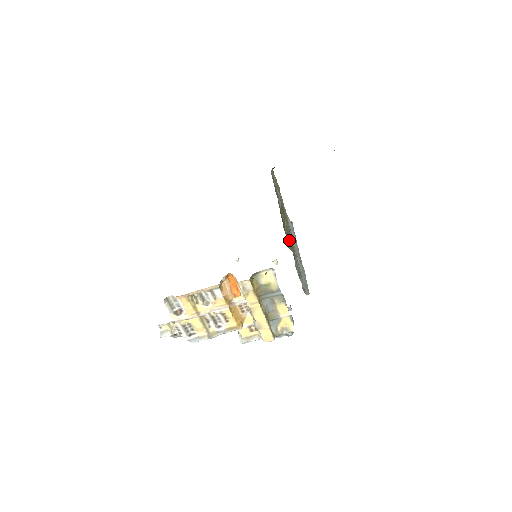
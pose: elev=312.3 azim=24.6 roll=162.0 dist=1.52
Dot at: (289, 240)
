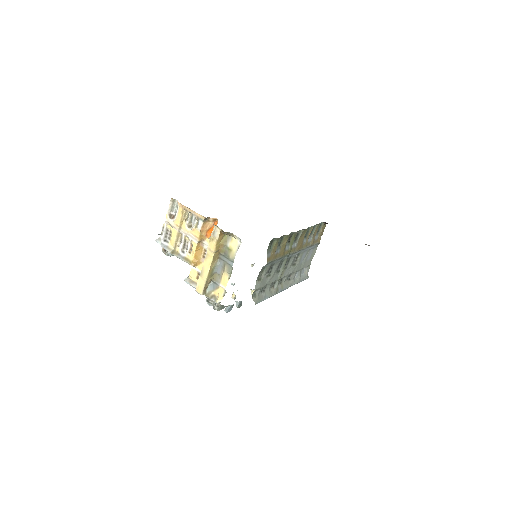
Dot at: (274, 248)
